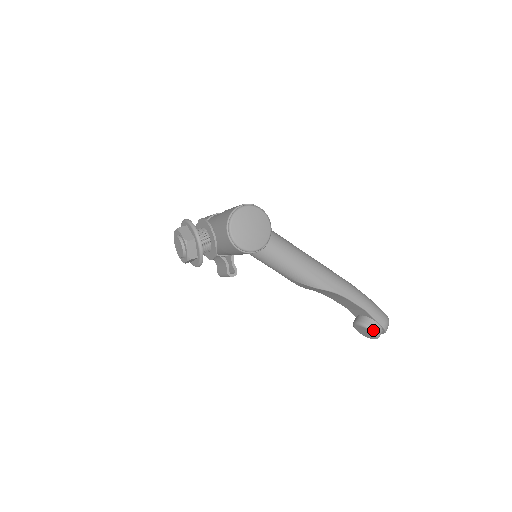
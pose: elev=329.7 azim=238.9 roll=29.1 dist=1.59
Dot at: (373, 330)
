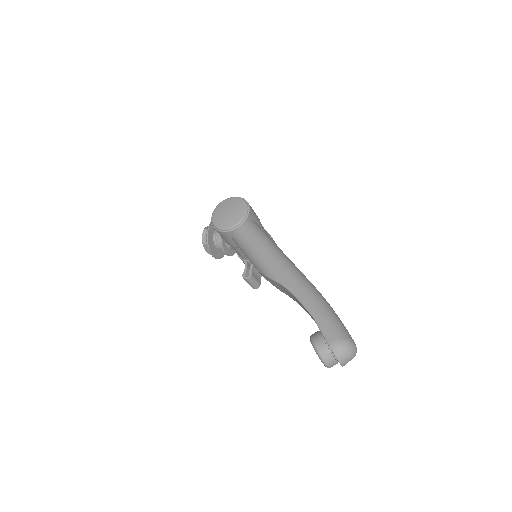
Dot at: (313, 342)
